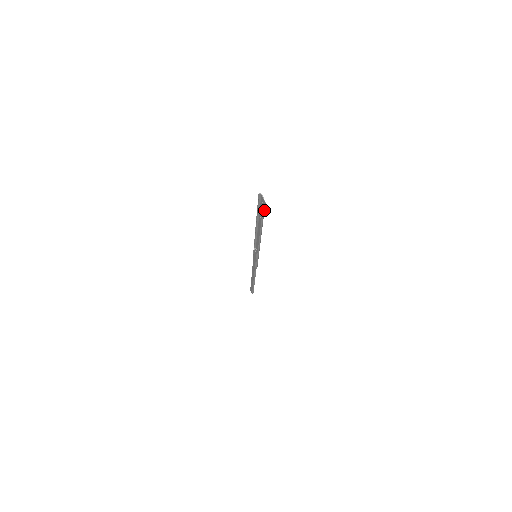
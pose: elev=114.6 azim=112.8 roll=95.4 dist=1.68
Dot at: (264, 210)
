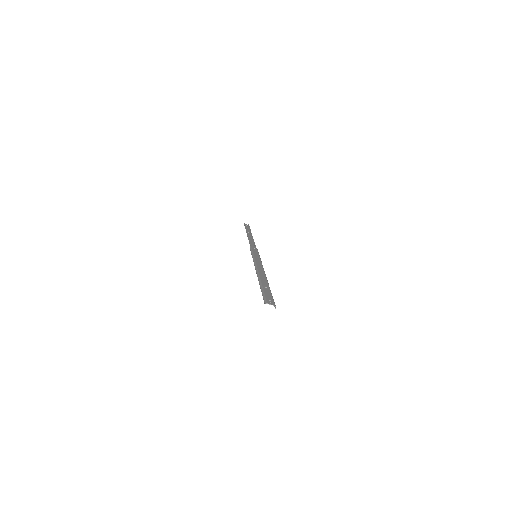
Dot at: (273, 300)
